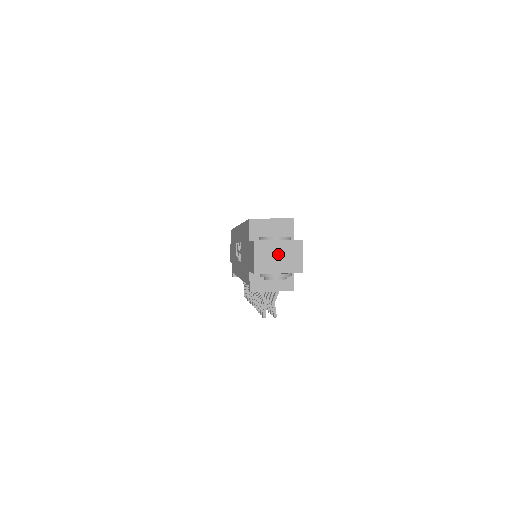
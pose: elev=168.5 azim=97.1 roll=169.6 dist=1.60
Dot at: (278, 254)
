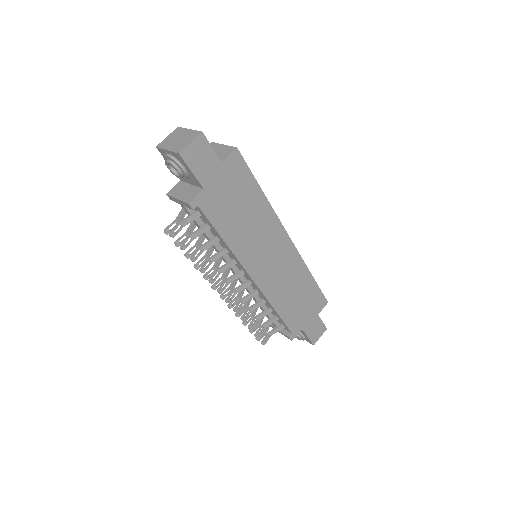
Dot at: (180, 138)
